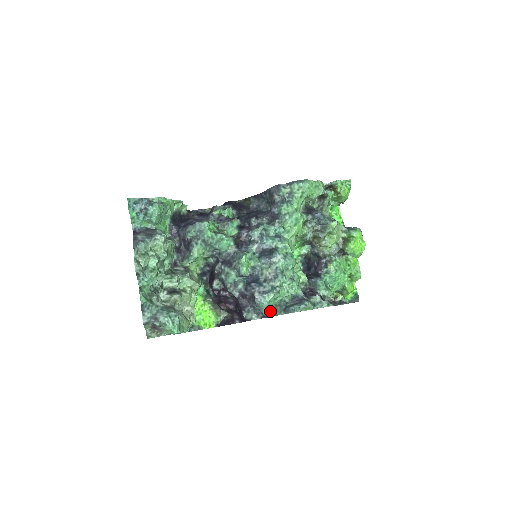
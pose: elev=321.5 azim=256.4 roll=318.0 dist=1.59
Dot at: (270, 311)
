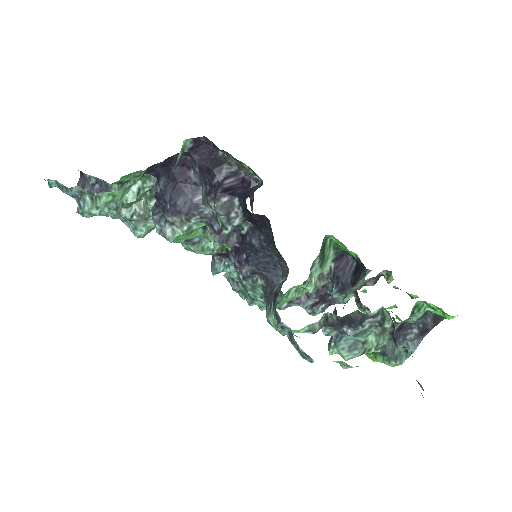
Dot at: occluded
